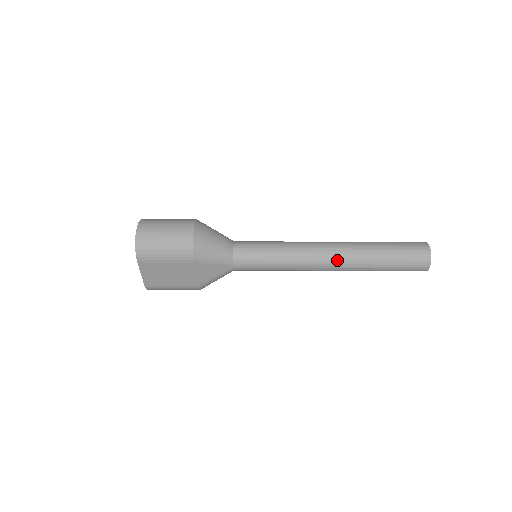
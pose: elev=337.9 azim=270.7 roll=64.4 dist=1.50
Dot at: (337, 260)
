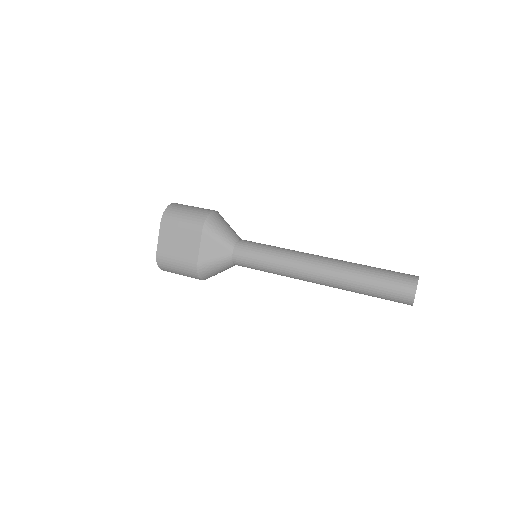
Dot at: (324, 265)
